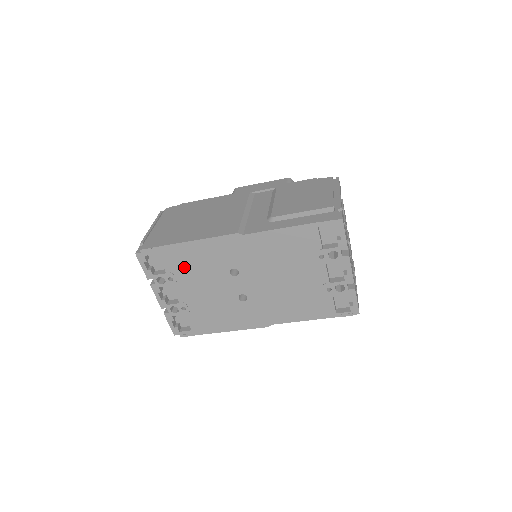
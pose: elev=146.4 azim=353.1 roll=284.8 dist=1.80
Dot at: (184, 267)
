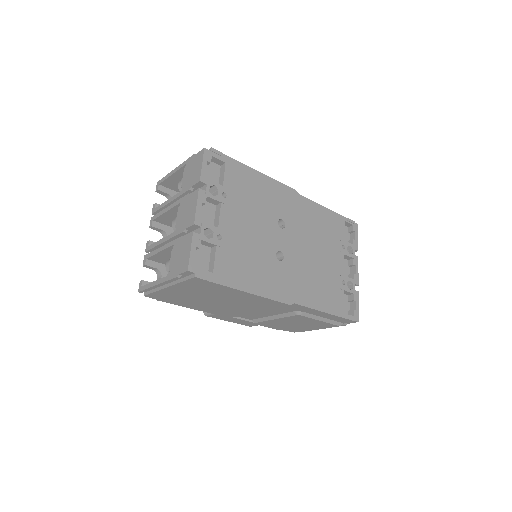
Dot at: (242, 191)
